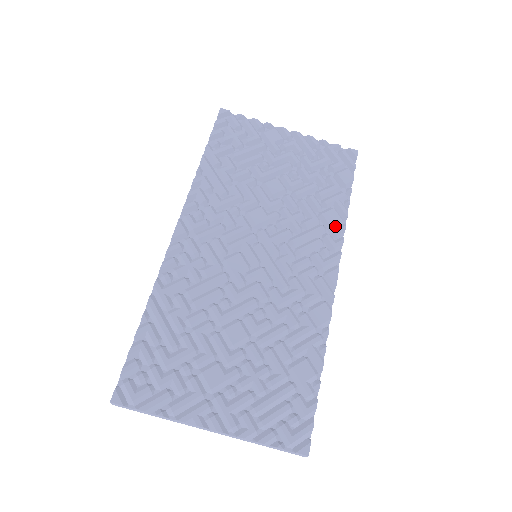
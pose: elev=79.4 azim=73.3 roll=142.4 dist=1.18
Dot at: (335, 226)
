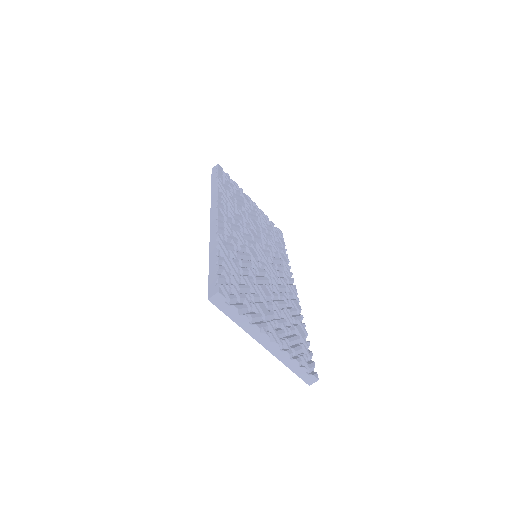
Dot at: (286, 263)
